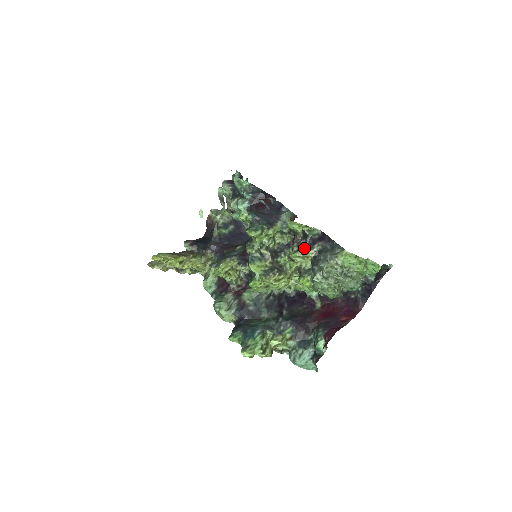
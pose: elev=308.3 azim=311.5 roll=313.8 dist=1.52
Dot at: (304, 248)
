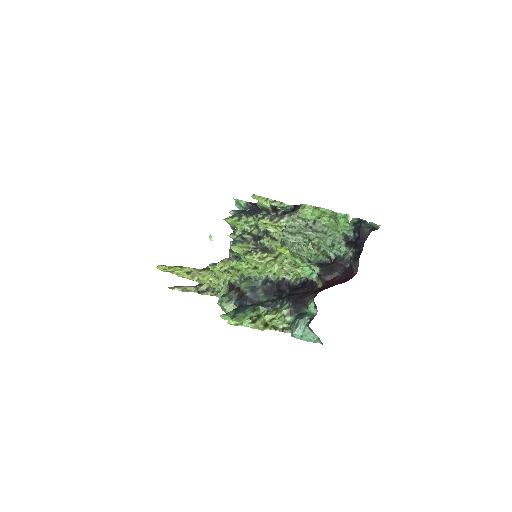
Dot at: (273, 218)
